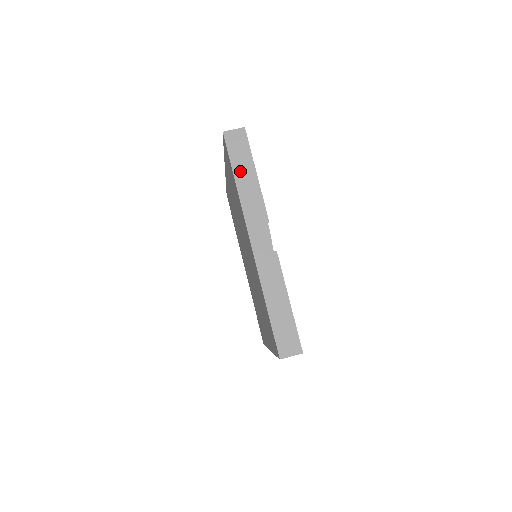
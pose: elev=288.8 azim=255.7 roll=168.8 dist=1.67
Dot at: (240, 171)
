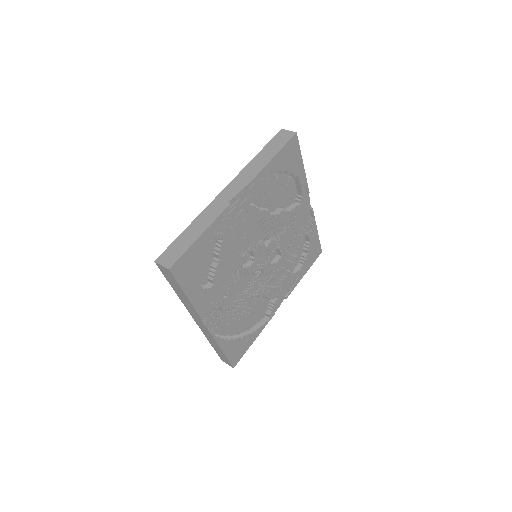
Dot at: (266, 152)
